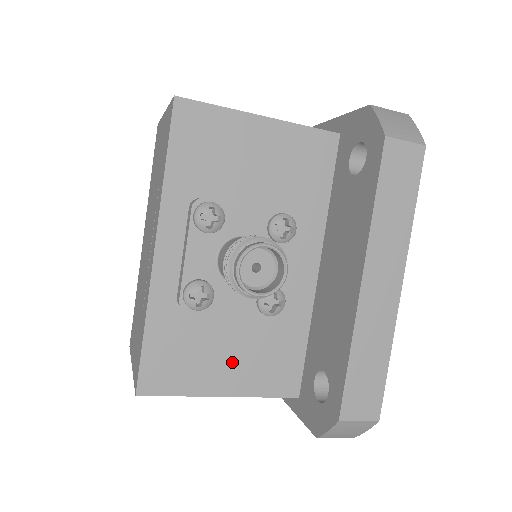
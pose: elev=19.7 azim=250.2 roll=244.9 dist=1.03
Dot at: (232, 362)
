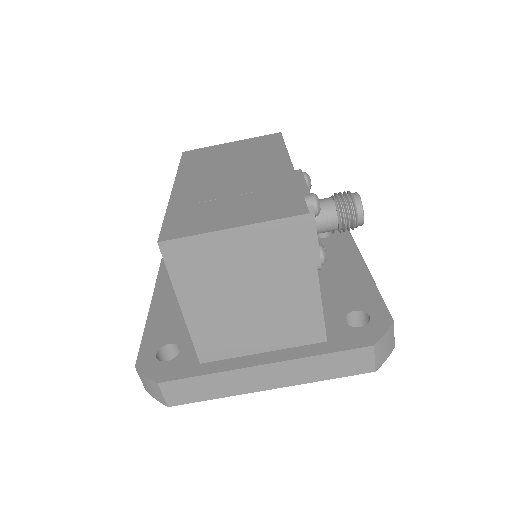
Dot at: occluded
